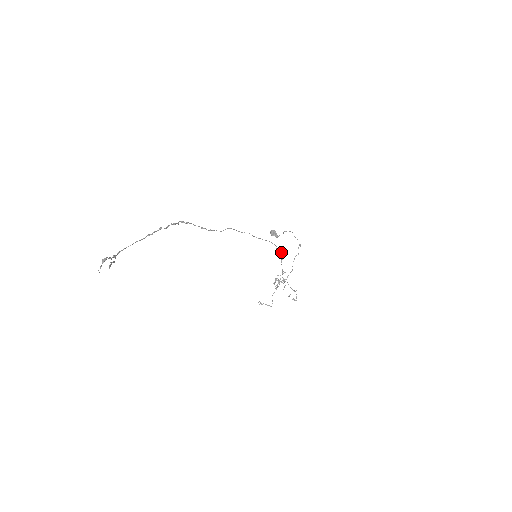
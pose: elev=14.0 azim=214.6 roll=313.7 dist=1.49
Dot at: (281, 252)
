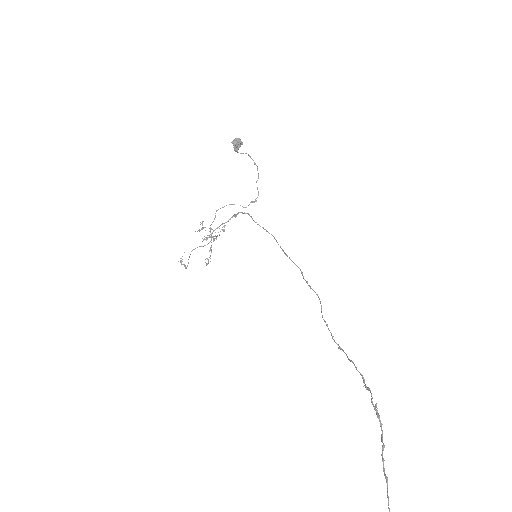
Dot at: (246, 213)
